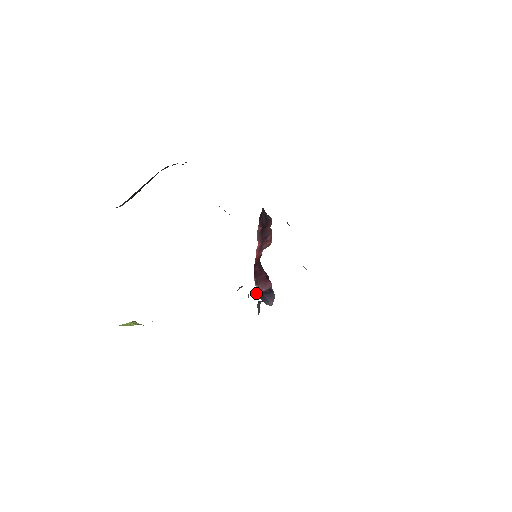
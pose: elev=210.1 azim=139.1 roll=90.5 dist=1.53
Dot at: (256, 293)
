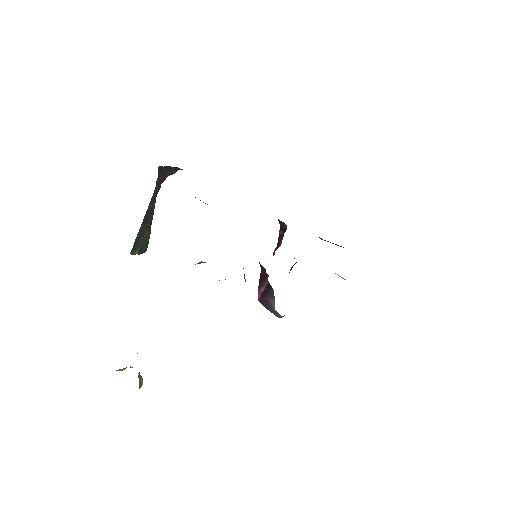
Dot at: (258, 300)
